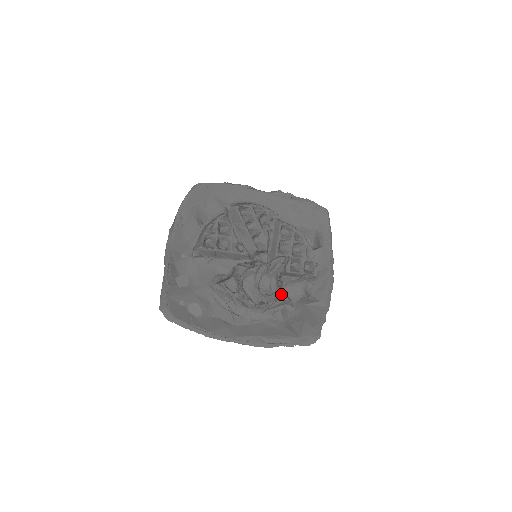
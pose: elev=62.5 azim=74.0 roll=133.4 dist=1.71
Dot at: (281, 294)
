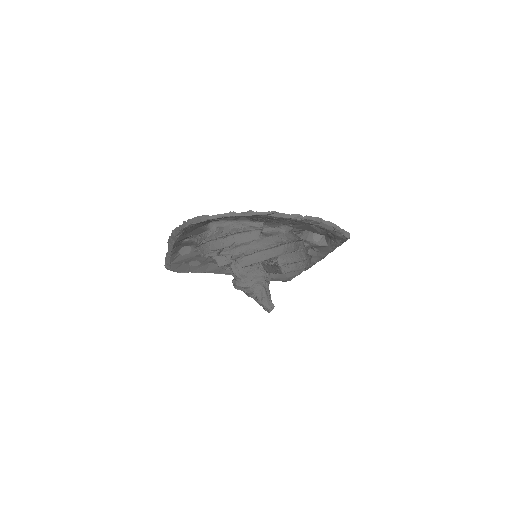
Dot at: occluded
